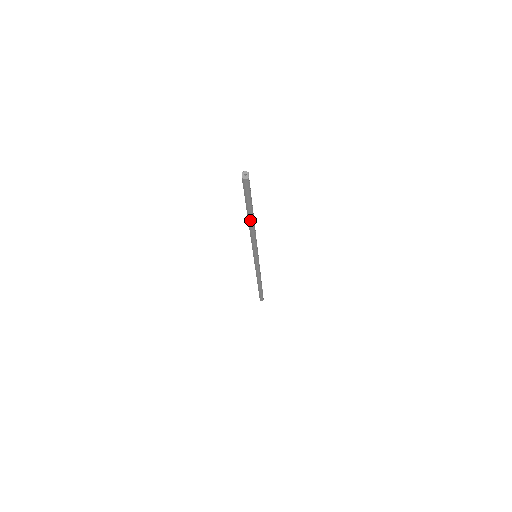
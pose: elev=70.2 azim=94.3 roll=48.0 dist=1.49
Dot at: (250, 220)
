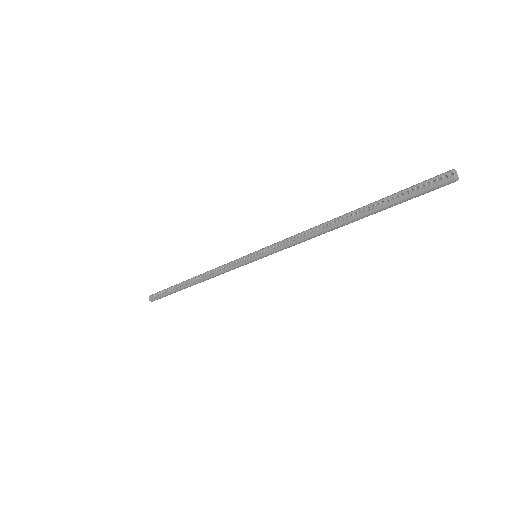
Dot at: (352, 221)
